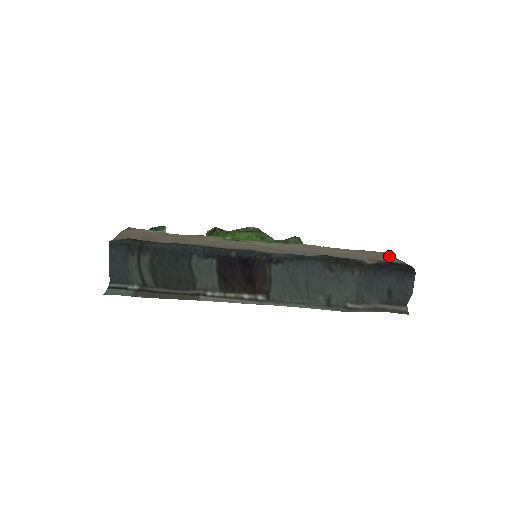
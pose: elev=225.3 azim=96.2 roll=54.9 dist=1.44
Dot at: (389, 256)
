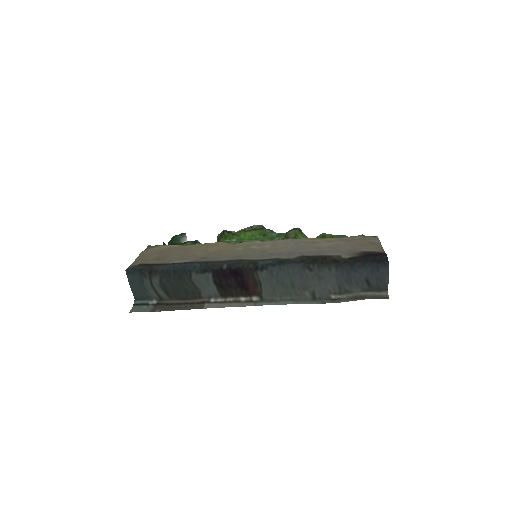
Dot at: (374, 242)
